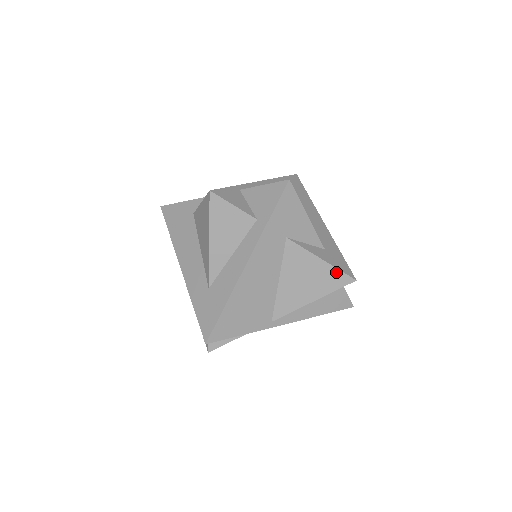
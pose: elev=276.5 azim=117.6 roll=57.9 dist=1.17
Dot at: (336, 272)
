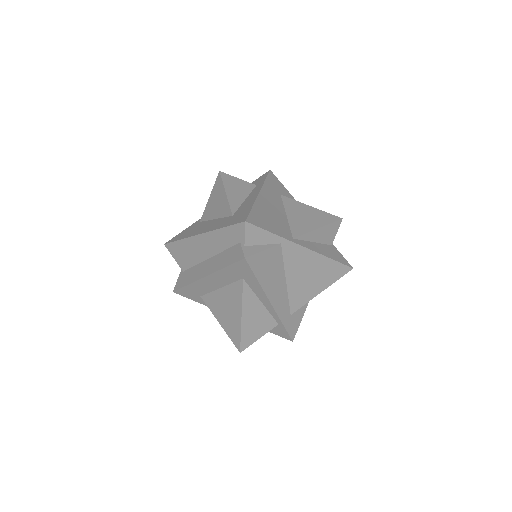
Dot at: (325, 213)
